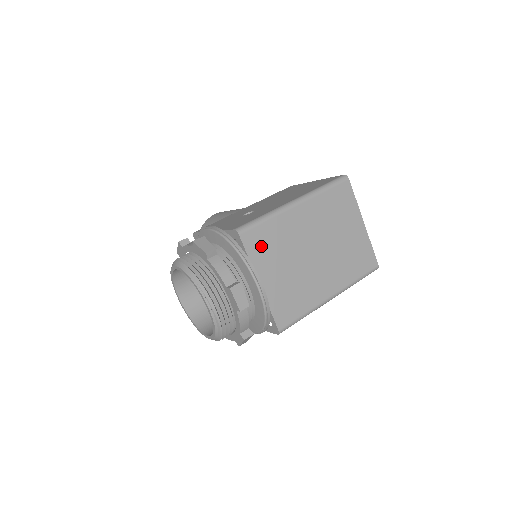
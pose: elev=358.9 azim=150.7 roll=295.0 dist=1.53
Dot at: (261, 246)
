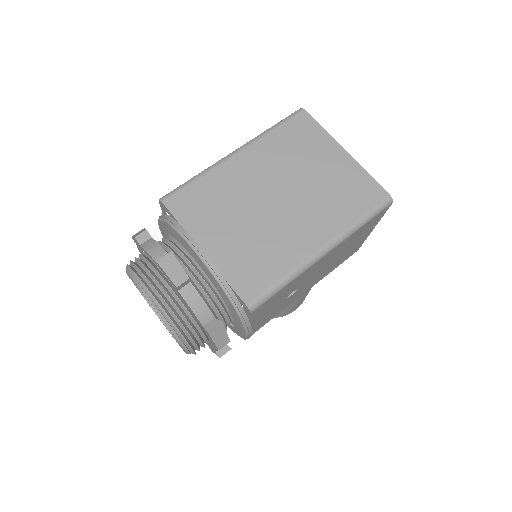
Dot at: (195, 208)
